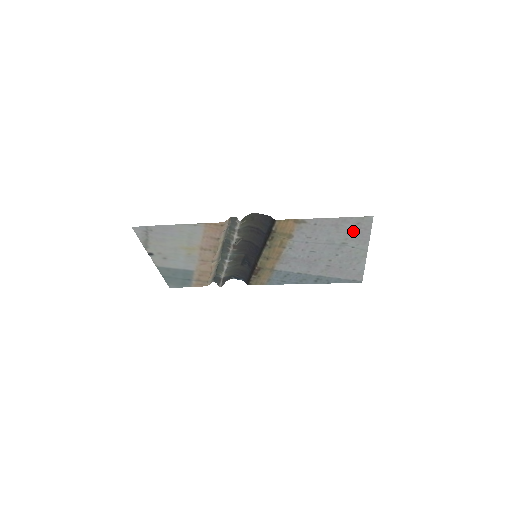
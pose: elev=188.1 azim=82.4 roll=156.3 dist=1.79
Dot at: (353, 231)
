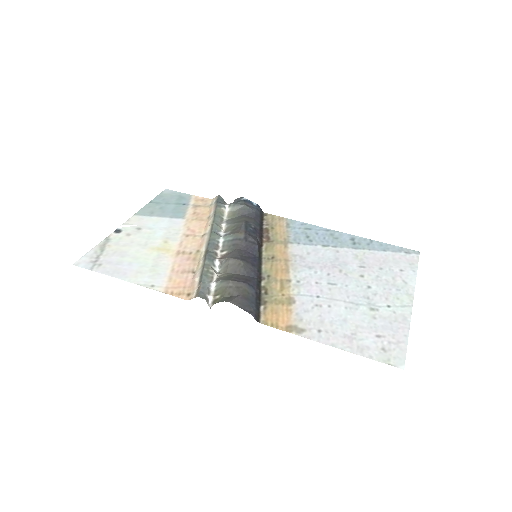
Dot at: (380, 333)
